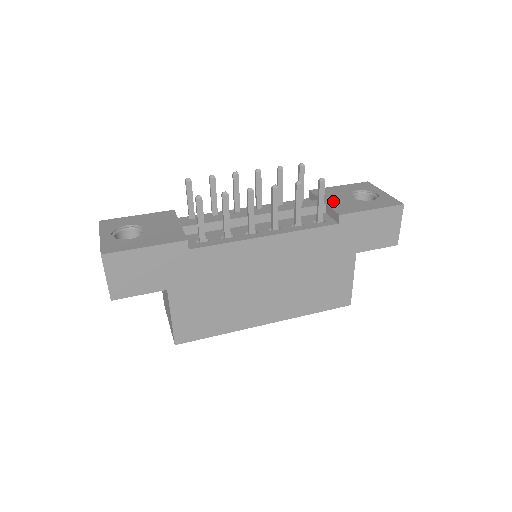
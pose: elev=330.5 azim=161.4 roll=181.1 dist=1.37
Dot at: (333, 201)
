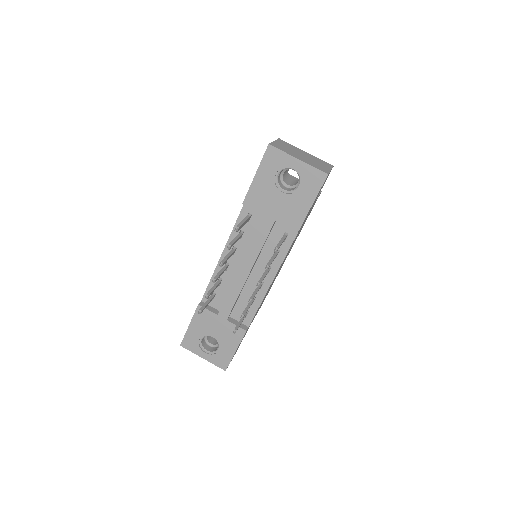
Dot at: (276, 212)
